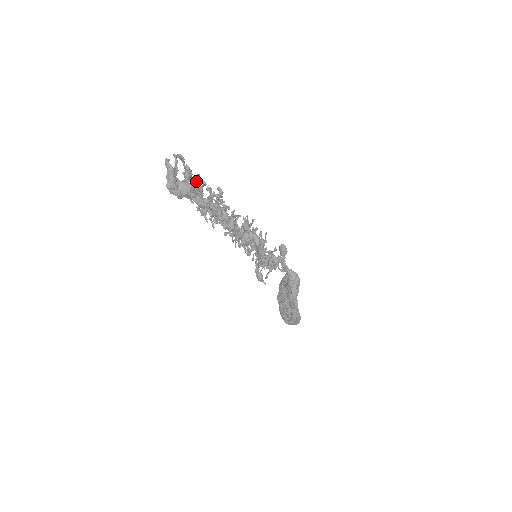
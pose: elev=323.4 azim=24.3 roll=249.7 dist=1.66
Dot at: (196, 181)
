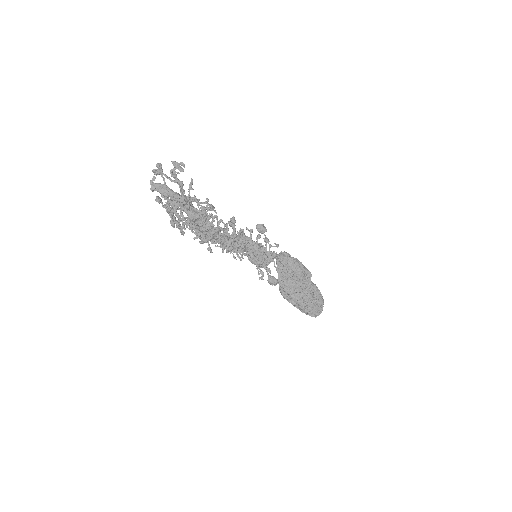
Dot at: occluded
